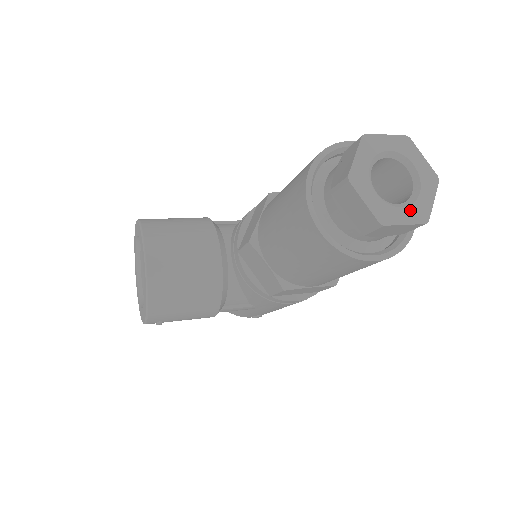
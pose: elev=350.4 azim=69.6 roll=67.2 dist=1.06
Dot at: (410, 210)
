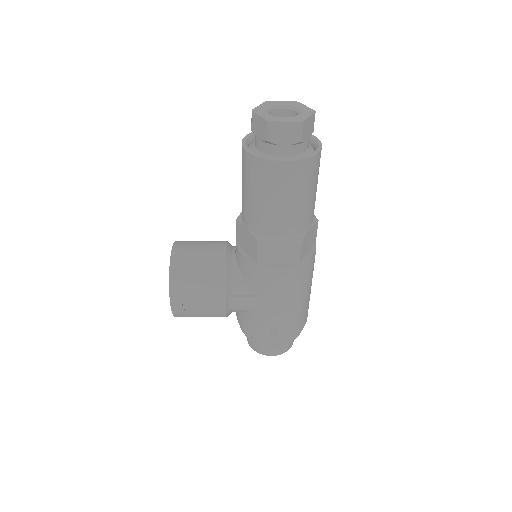
Dot at: (291, 118)
